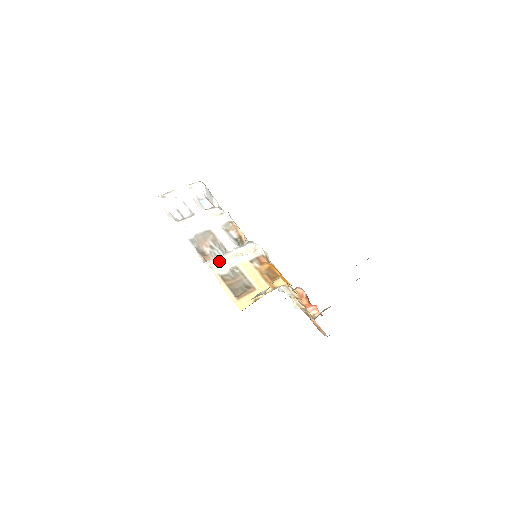
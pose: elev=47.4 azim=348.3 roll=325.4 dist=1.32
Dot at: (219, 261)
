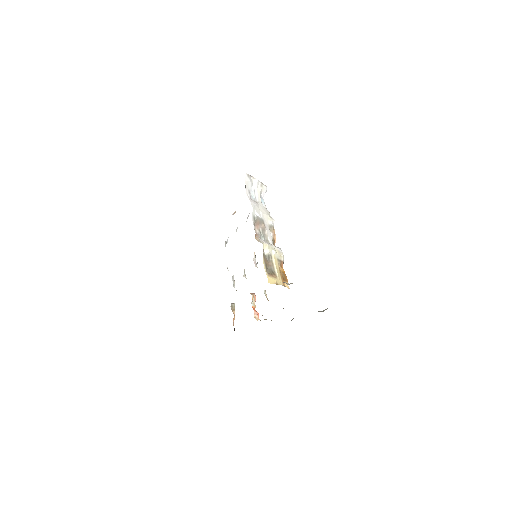
Dot at: (266, 244)
